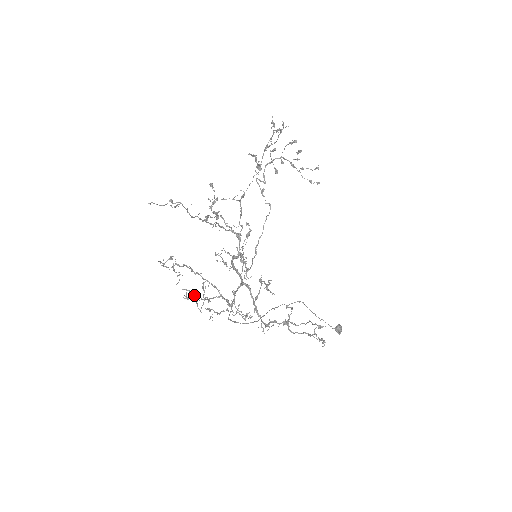
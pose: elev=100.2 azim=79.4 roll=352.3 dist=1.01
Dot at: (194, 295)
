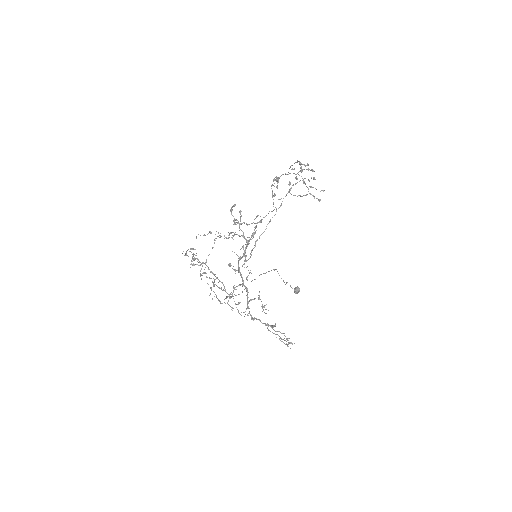
Dot at: (199, 265)
